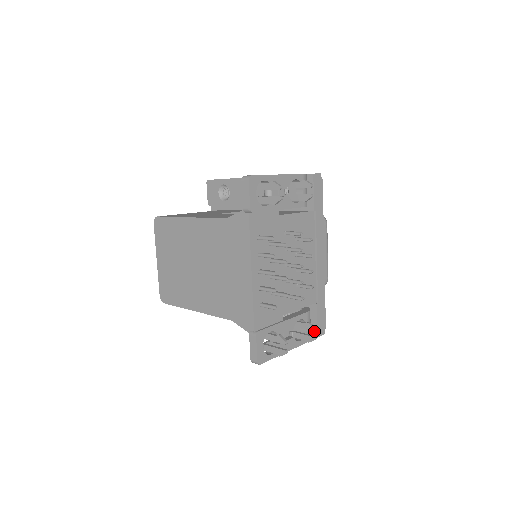
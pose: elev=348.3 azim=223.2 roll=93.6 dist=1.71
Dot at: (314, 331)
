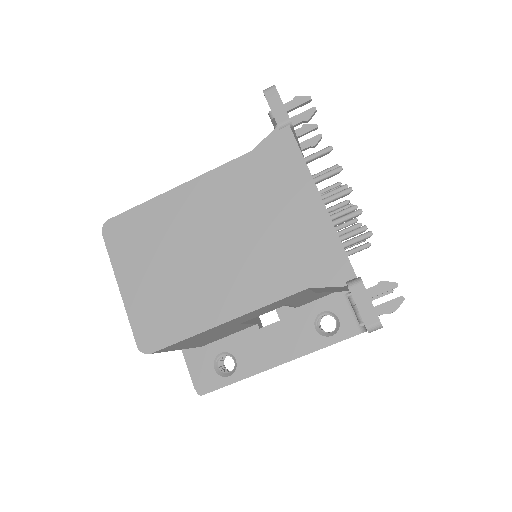
Dot at: occluded
